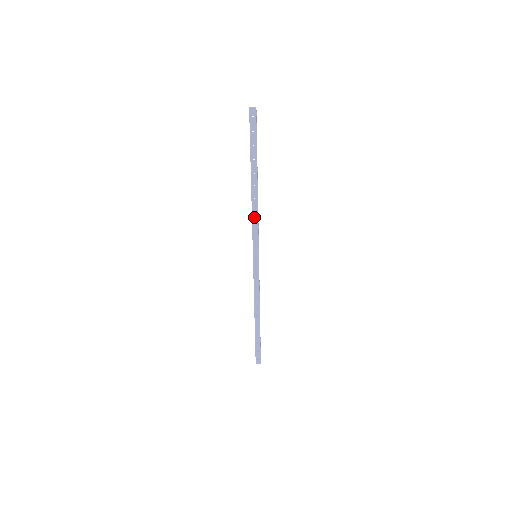
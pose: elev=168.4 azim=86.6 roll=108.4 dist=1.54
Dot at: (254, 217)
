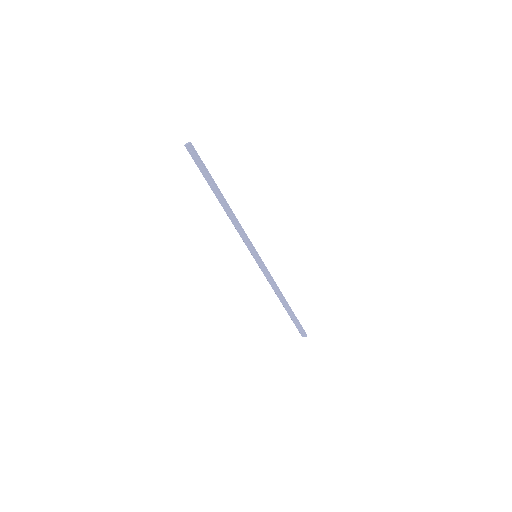
Dot at: (236, 227)
